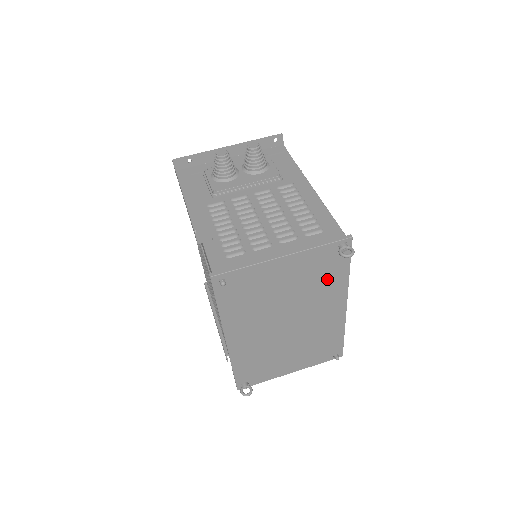
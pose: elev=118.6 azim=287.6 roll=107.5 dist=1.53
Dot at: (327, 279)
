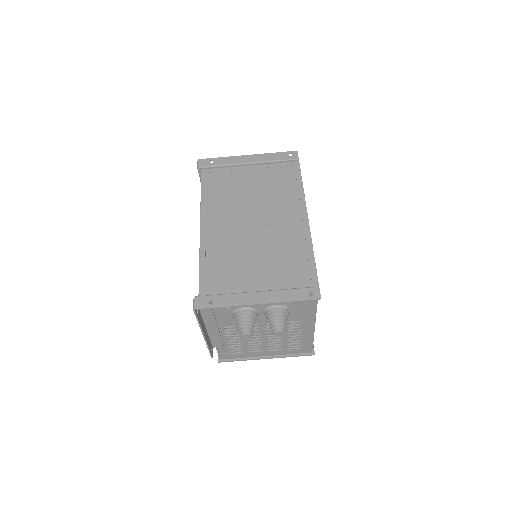
Dot at: occluded
